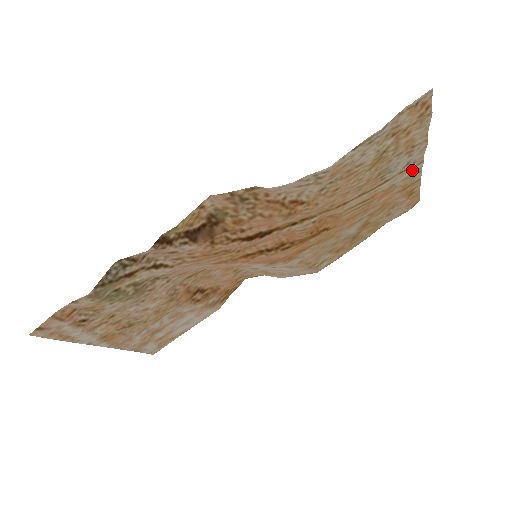
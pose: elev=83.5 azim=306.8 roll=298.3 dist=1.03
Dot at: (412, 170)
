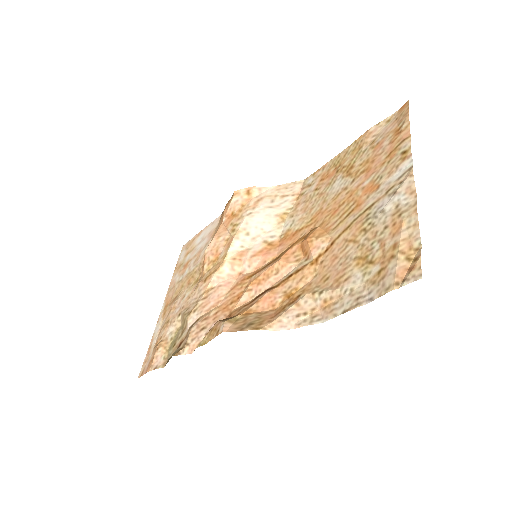
Dot at: (399, 173)
